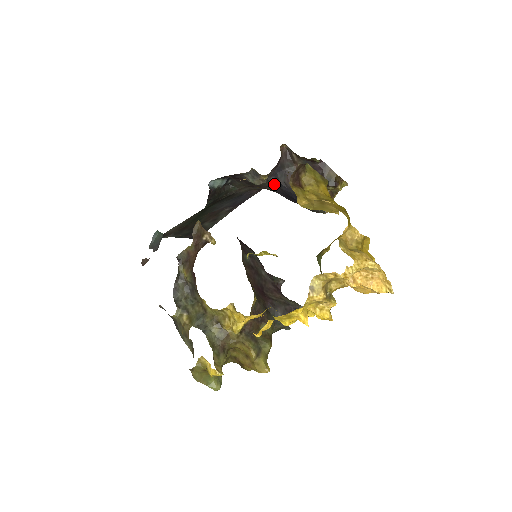
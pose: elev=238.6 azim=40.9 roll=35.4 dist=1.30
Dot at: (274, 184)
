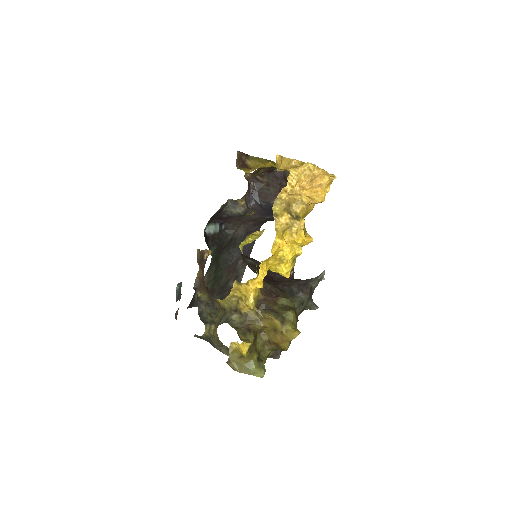
Dot at: (256, 208)
